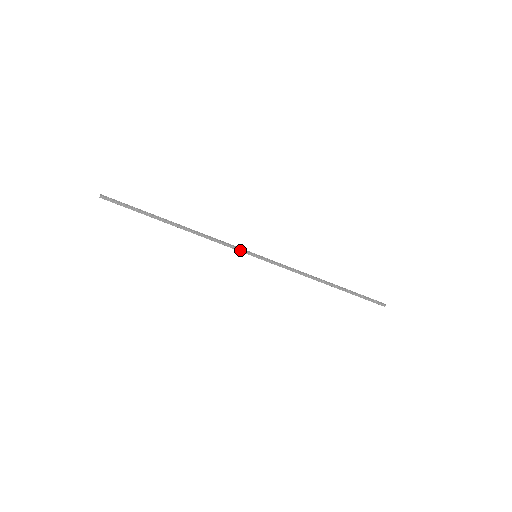
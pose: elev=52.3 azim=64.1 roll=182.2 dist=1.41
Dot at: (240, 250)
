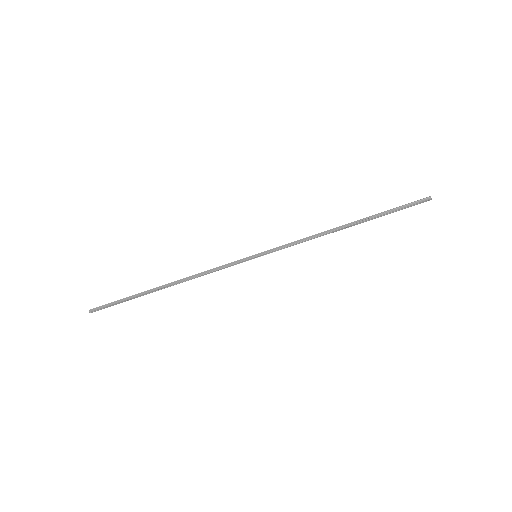
Dot at: (237, 262)
